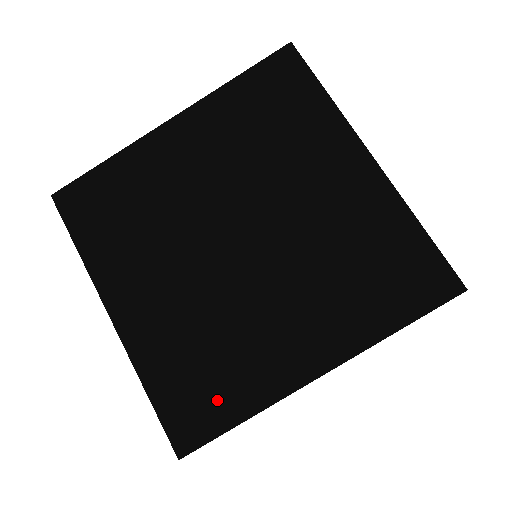
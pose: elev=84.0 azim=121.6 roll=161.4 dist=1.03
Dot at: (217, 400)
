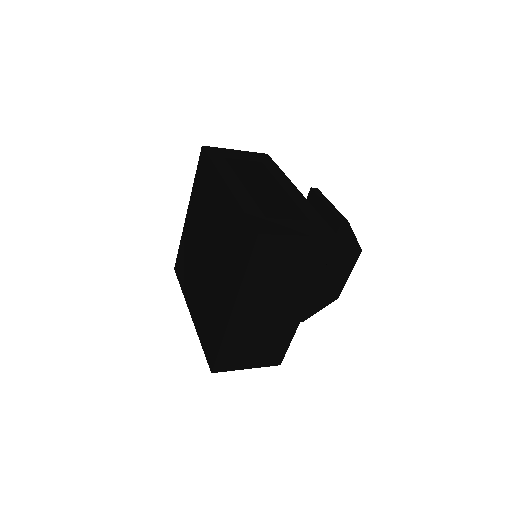
Dot at: (214, 339)
